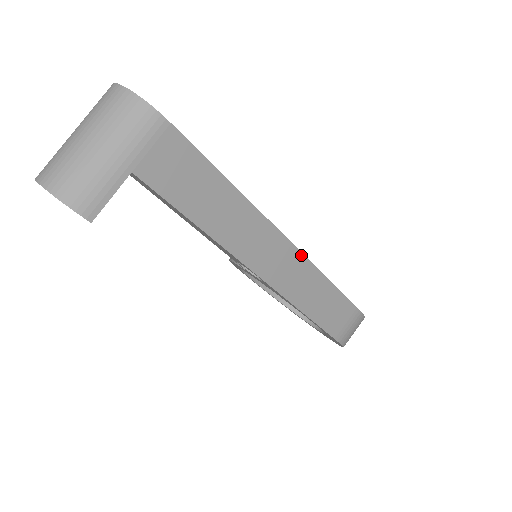
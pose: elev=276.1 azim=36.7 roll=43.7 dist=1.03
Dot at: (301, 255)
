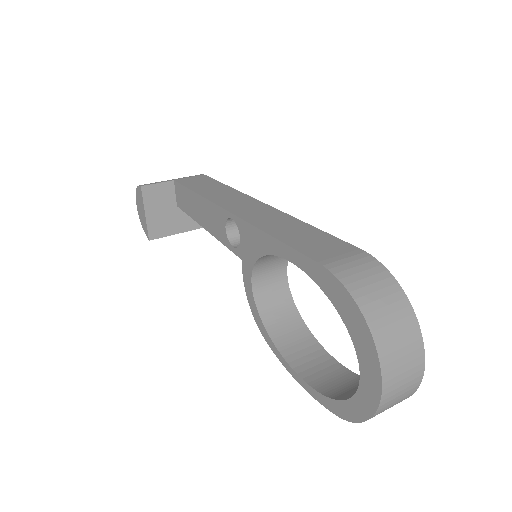
Dot at: (277, 210)
